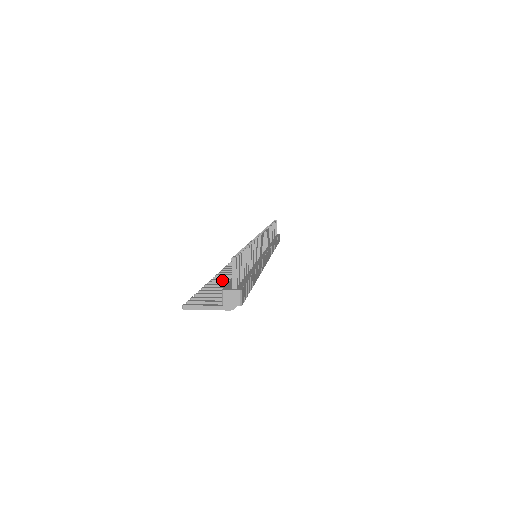
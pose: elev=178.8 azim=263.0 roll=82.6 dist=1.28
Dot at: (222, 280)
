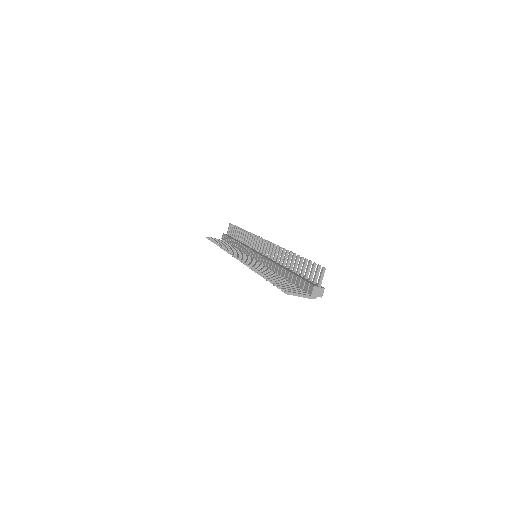
Dot at: (266, 274)
